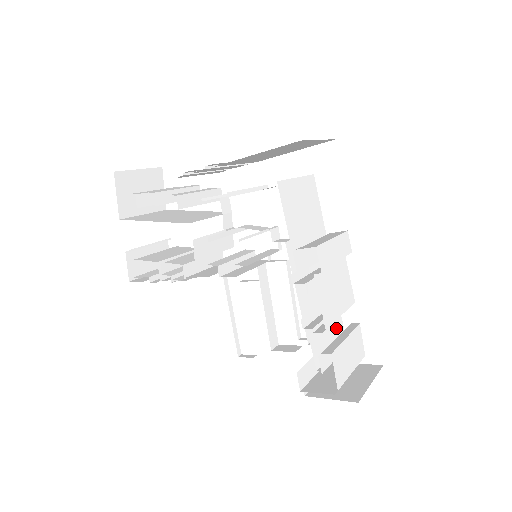
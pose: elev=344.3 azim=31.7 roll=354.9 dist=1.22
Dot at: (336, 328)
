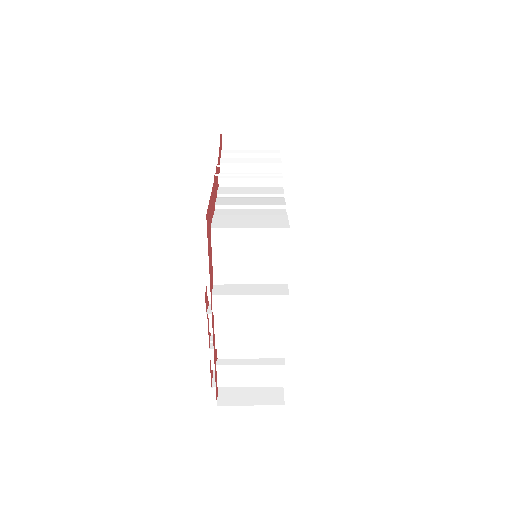
Dot at: (269, 351)
